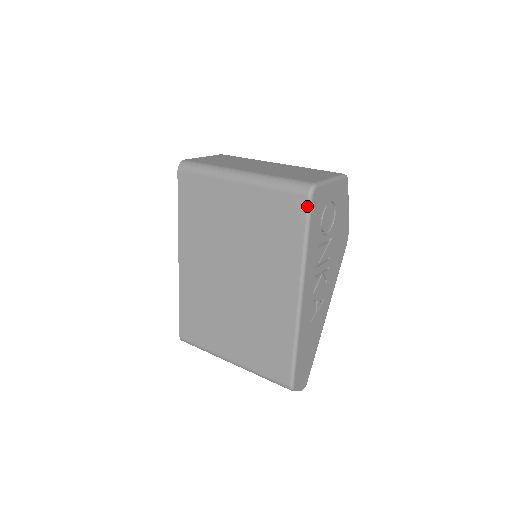
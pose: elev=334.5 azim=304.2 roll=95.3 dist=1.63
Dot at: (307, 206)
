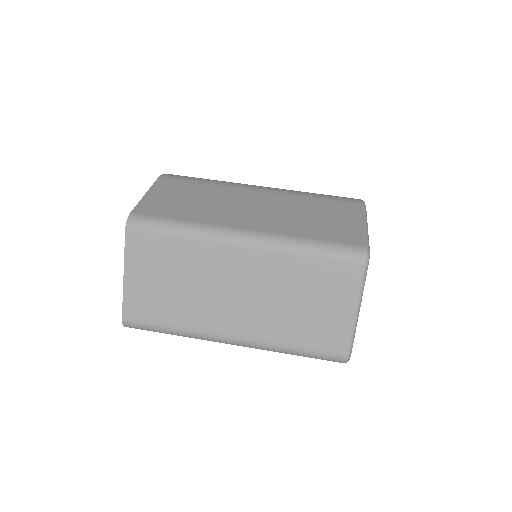
Dot at: occluded
